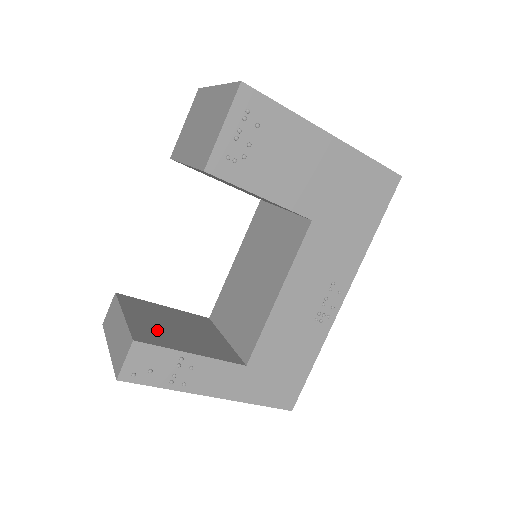
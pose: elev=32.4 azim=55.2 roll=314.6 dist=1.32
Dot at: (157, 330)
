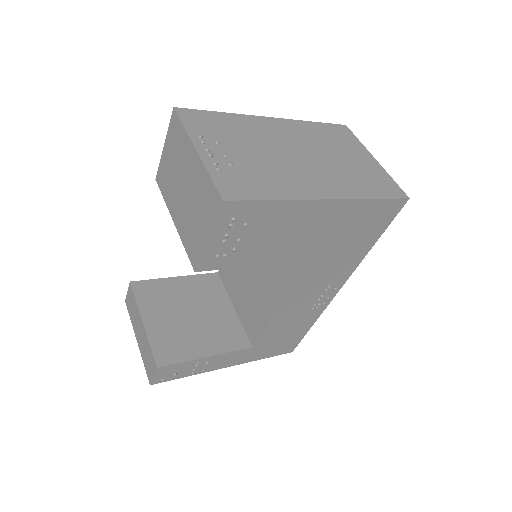
Dot at: (174, 334)
